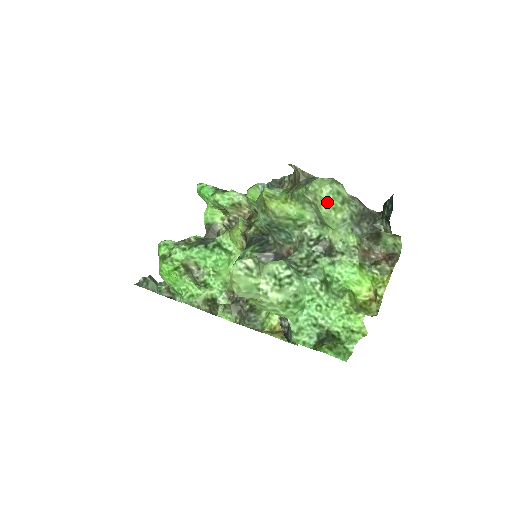
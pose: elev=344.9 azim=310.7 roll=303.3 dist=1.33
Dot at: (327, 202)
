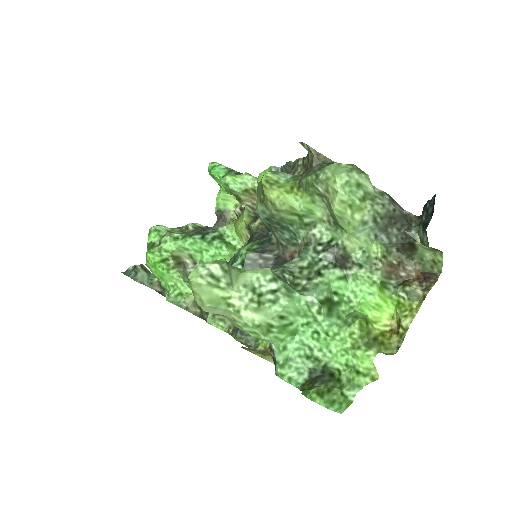
Dot at: (341, 196)
